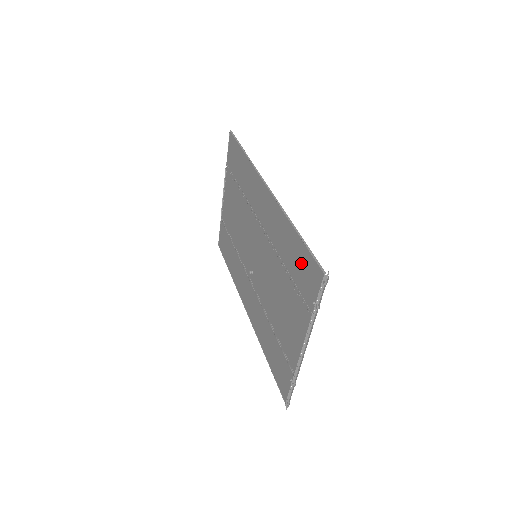
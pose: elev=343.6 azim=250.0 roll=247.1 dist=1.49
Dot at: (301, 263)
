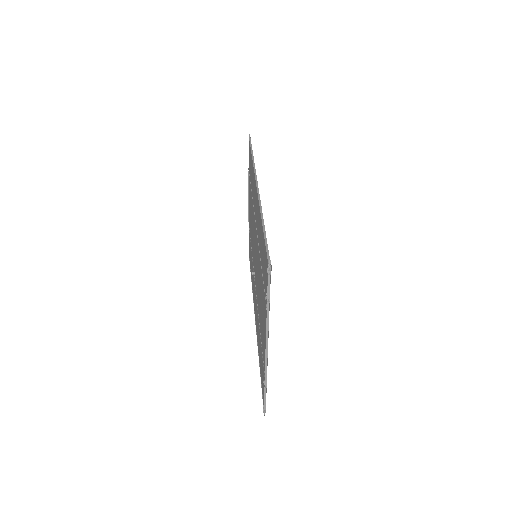
Dot at: (264, 255)
